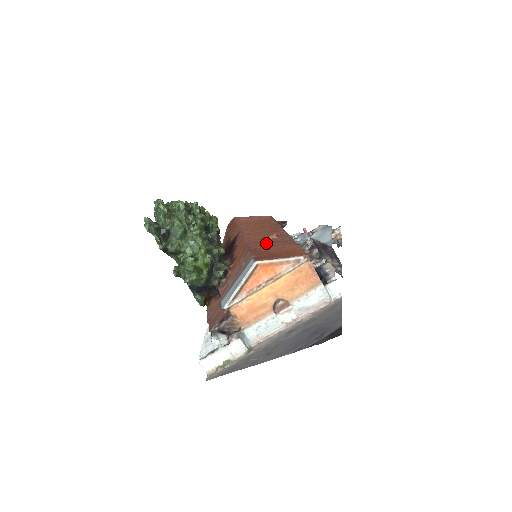
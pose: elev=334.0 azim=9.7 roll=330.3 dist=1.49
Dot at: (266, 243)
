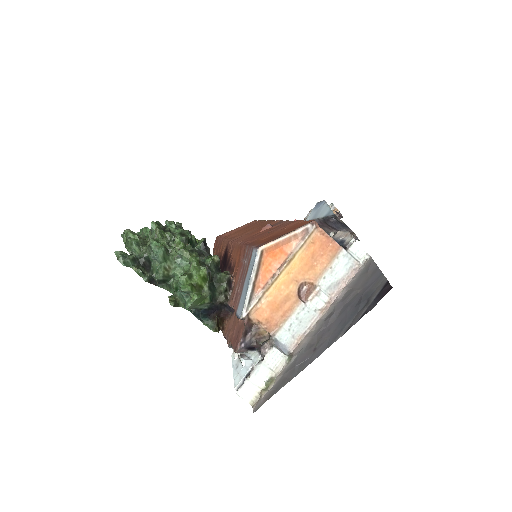
Dot at: (262, 234)
